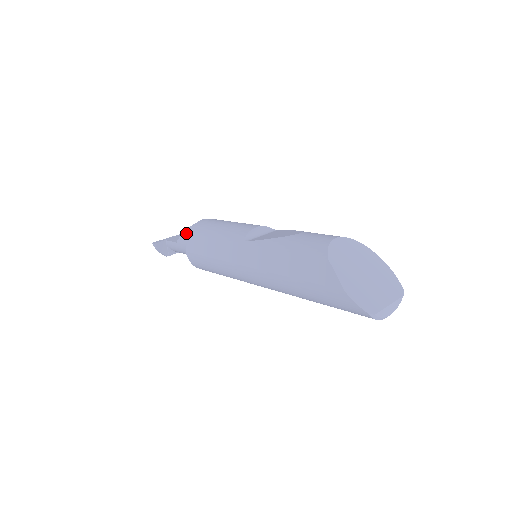
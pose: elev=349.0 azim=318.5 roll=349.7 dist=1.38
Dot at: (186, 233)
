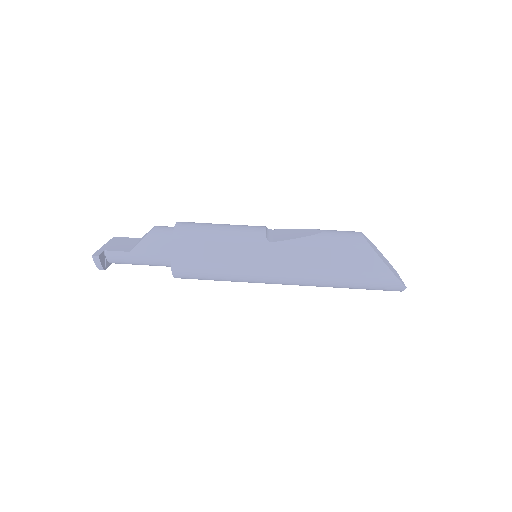
Dot at: (149, 240)
